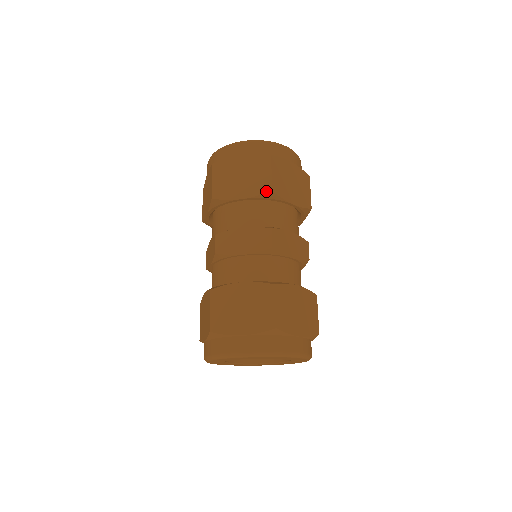
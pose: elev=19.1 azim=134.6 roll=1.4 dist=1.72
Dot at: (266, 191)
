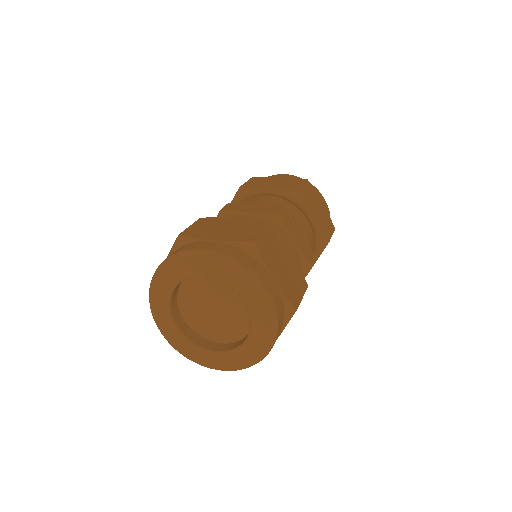
Dot at: (293, 189)
